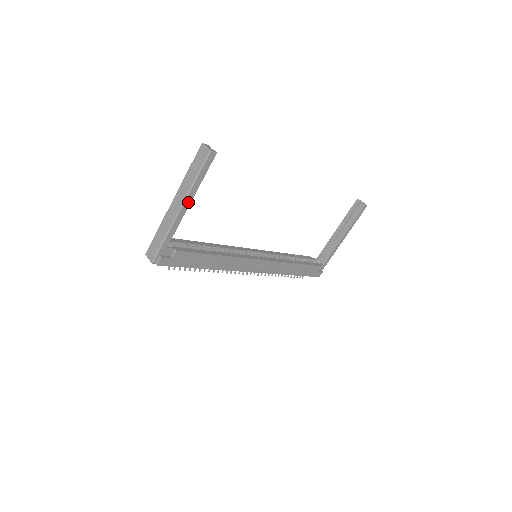
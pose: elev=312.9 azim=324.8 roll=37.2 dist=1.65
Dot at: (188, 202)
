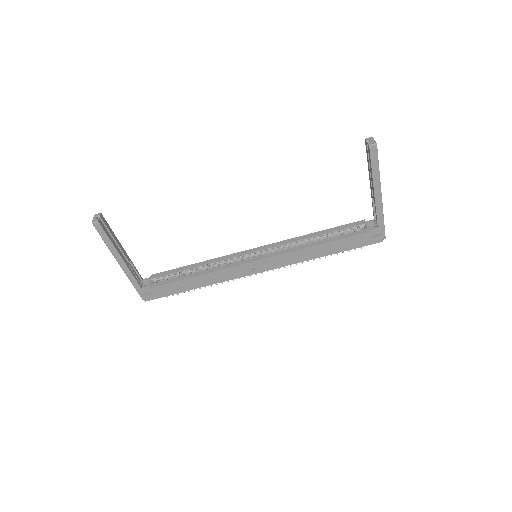
Dot at: (119, 258)
